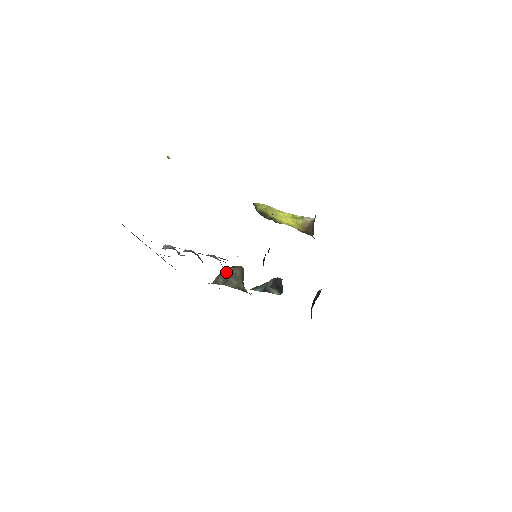
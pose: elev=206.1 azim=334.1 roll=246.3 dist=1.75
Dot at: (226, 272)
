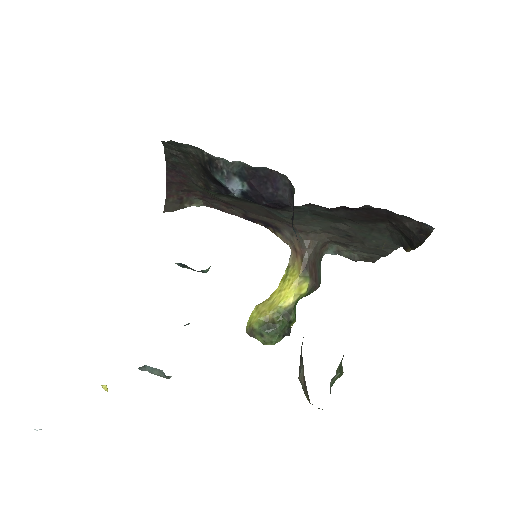
Dot at: occluded
